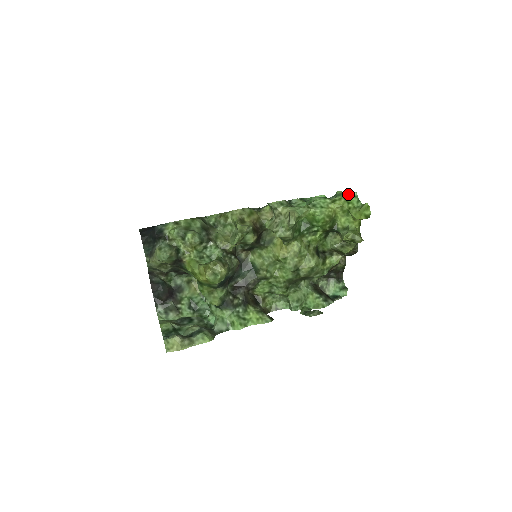
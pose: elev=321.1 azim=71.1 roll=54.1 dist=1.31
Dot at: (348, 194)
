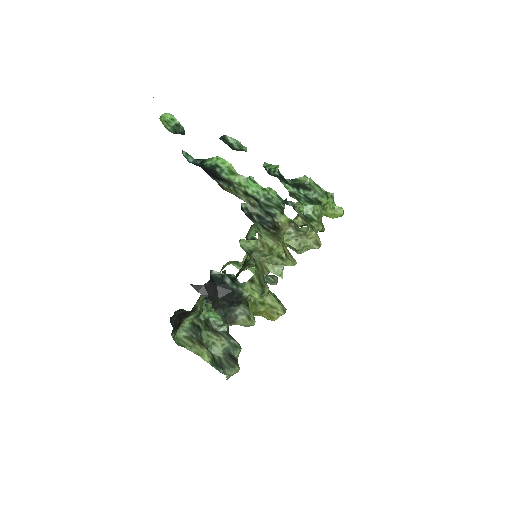
Dot at: (322, 188)
